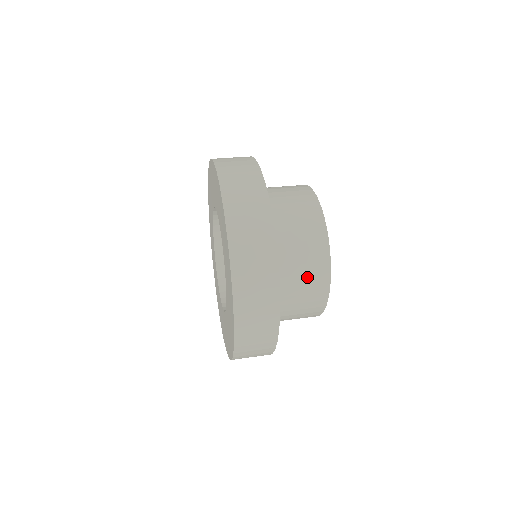
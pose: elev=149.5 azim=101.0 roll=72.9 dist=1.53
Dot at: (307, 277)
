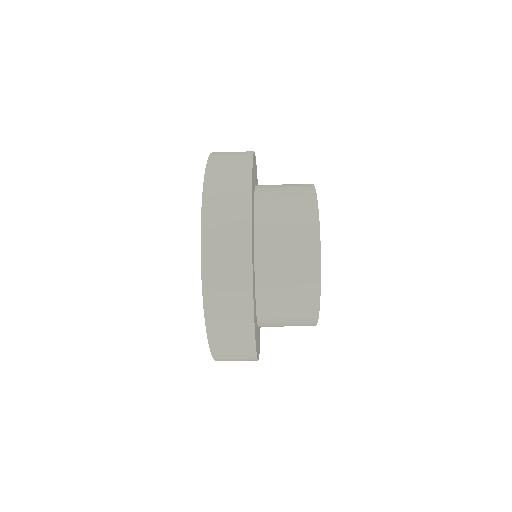
Dot at: (292, 216)
